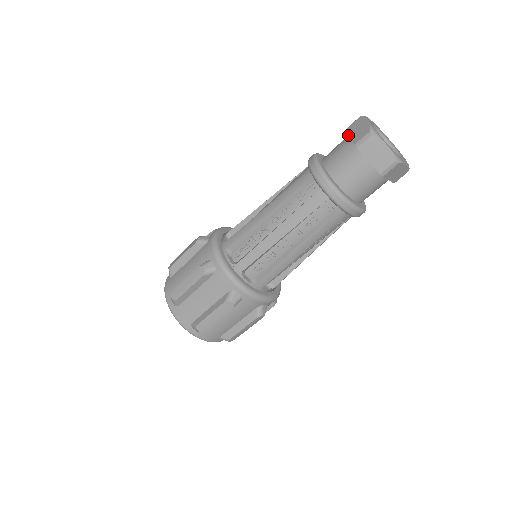
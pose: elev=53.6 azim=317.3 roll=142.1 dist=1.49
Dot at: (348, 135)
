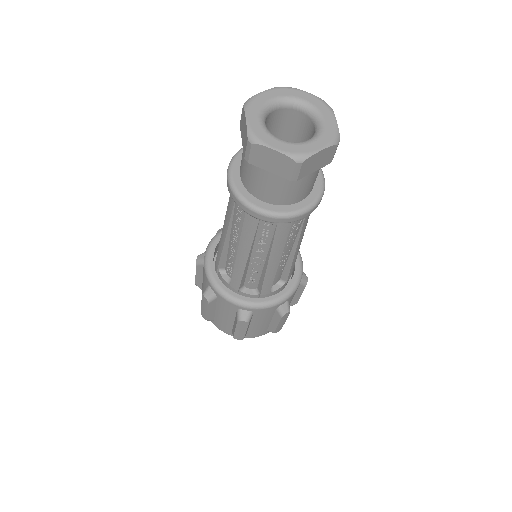
Dot at: occluded
